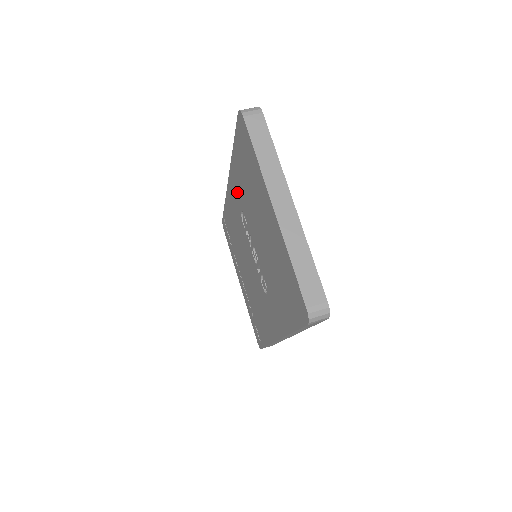
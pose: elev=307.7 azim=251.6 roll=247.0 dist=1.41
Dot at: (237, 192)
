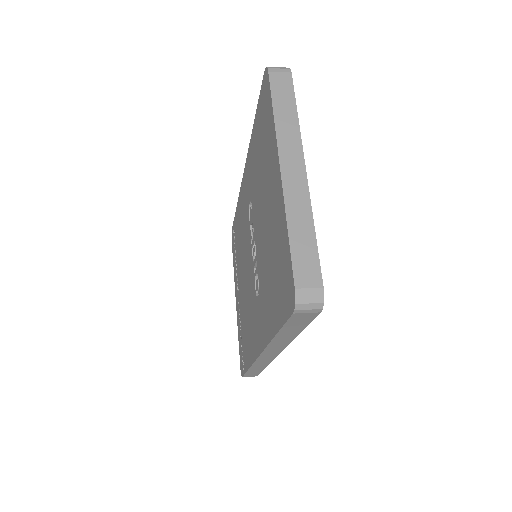
Dot at: (249, 179)
